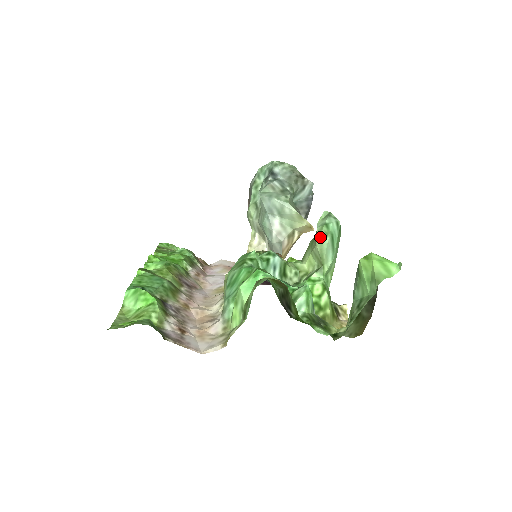
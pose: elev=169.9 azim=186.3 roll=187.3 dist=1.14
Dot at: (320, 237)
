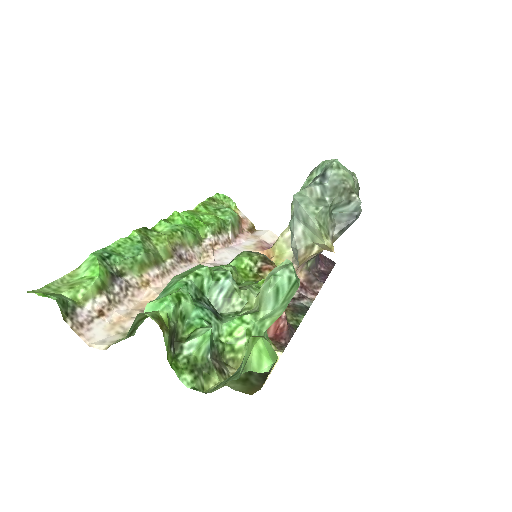
Dot at: (265, 284)
